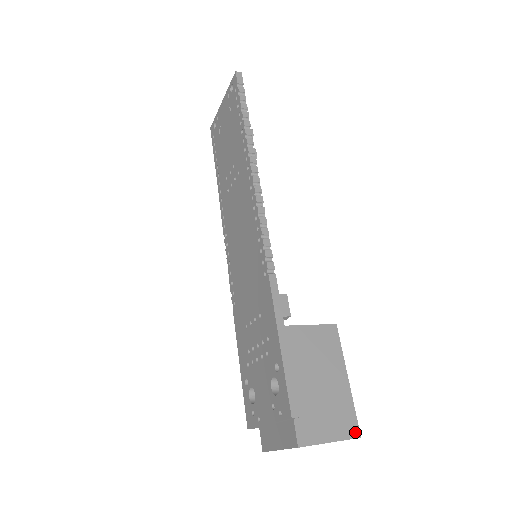
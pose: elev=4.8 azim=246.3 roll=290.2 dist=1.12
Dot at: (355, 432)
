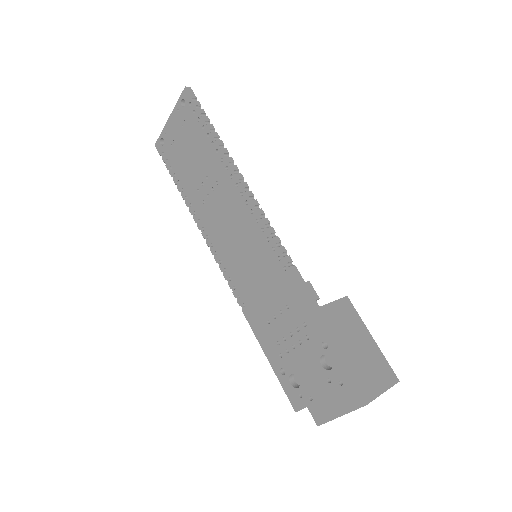
Dot at: (394, 378)
